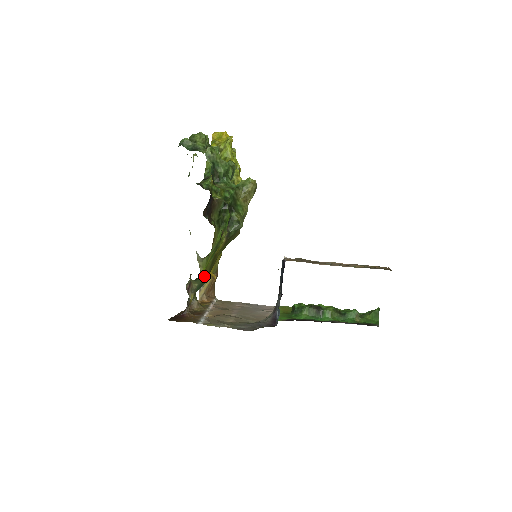
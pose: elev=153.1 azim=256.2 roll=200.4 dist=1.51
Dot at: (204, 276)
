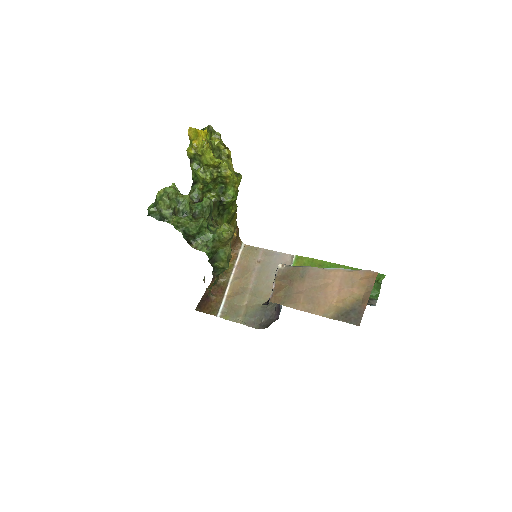
Dot at: (212, 285)
